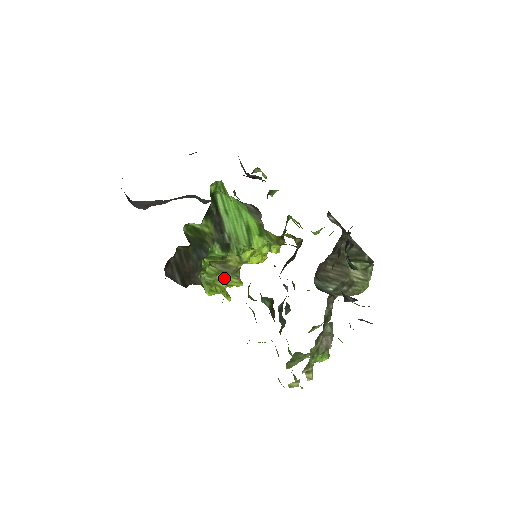
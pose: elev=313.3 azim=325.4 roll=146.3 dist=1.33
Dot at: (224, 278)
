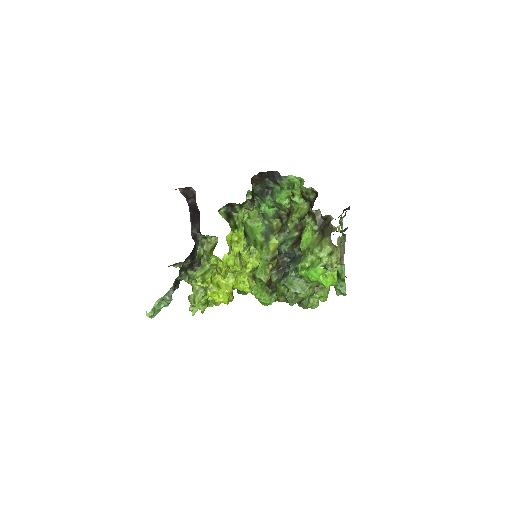
Dot at: occluded
